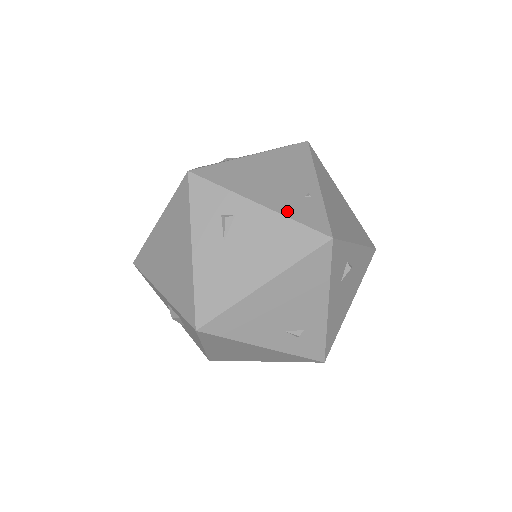
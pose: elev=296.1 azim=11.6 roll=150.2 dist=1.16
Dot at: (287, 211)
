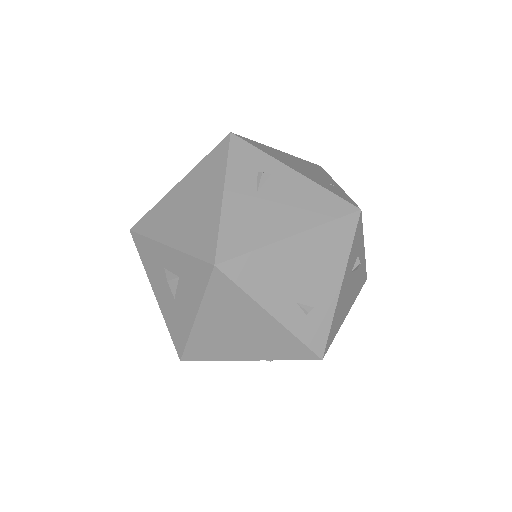
Dot at: (319, 183)
